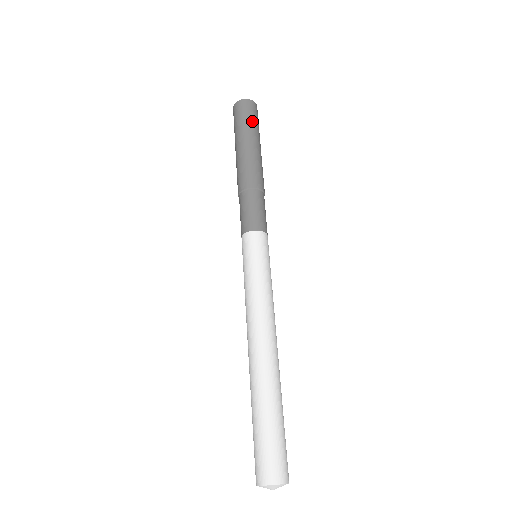
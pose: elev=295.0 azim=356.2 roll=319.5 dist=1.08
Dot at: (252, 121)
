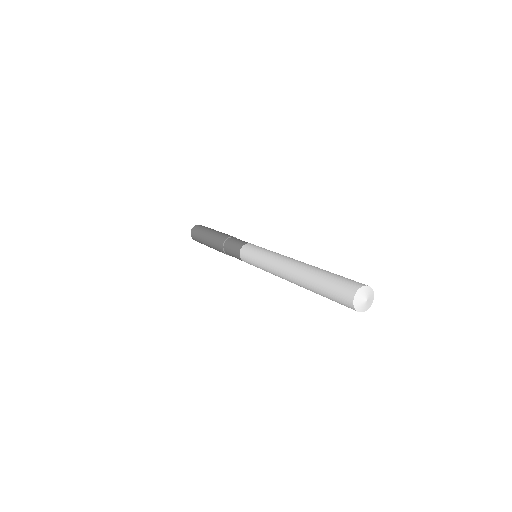
Dot at: occluded
